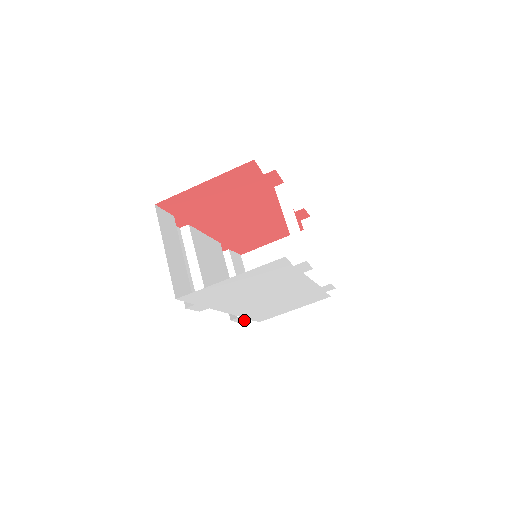
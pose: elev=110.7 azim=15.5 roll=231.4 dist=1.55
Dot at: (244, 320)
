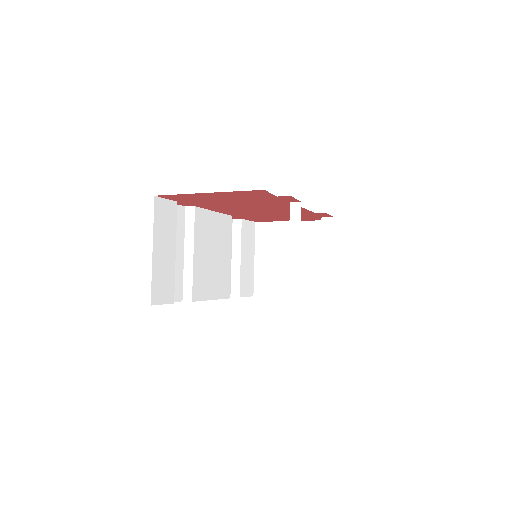
Dot at: occluded
